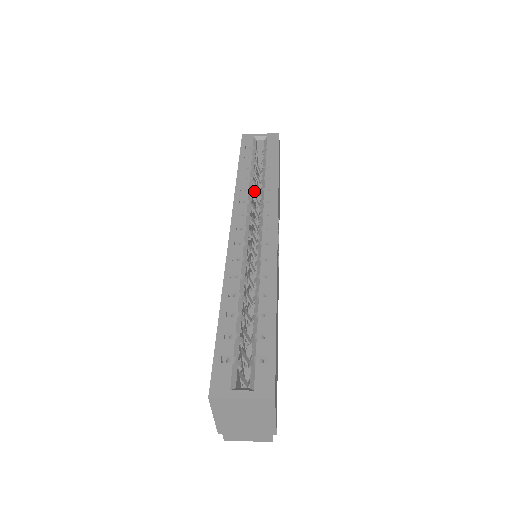
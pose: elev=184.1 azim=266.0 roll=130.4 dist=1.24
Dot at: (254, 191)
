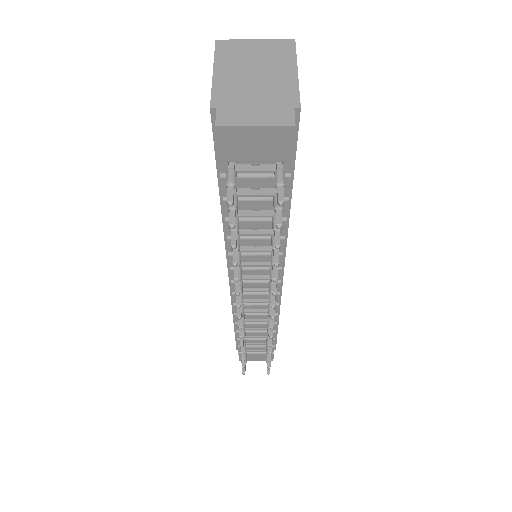
Dot at: occluded
